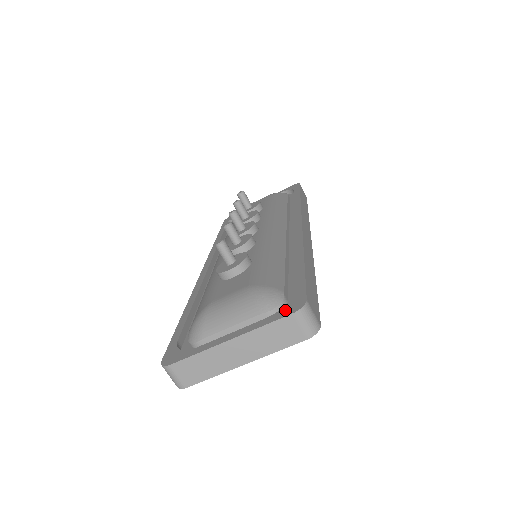
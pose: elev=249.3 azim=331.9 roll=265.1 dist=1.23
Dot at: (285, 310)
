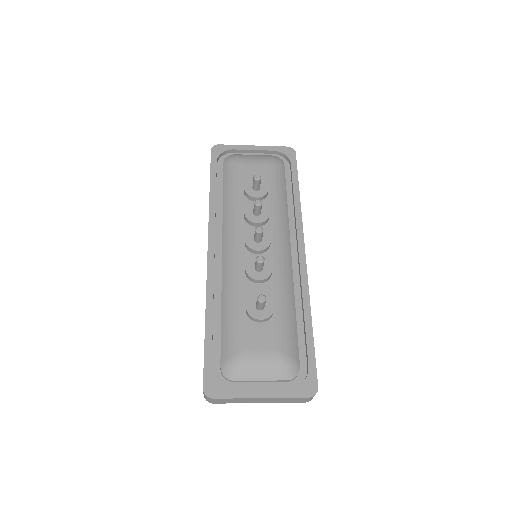
Dot at: (303, 390)
